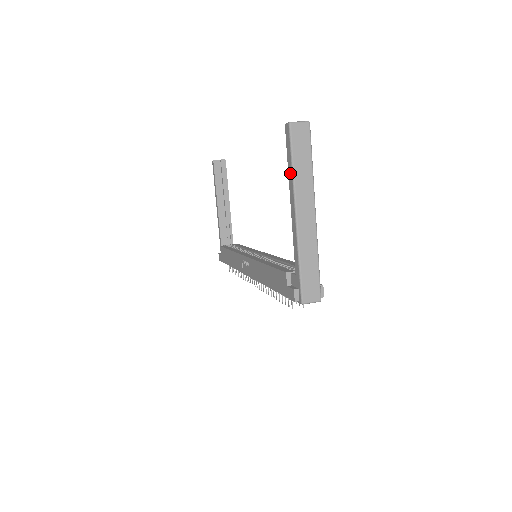
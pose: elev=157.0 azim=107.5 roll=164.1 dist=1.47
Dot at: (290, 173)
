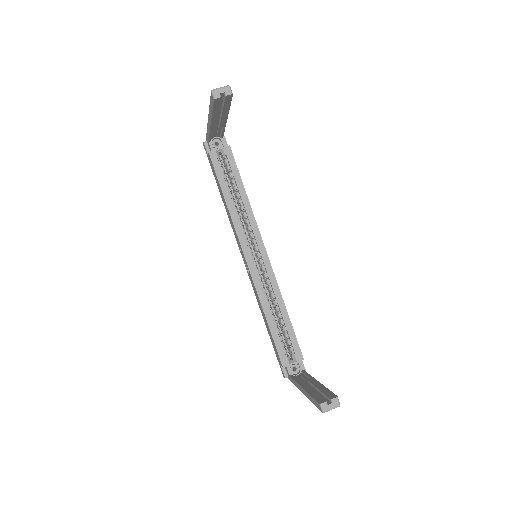
Dot at: (309, 398)
